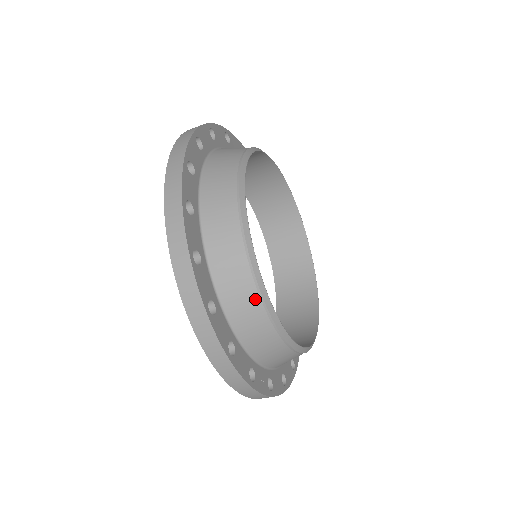
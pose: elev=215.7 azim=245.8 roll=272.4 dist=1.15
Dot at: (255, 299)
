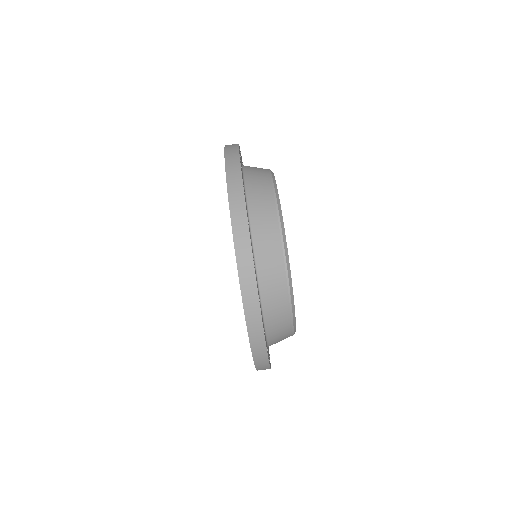
Dot at: (285, 296)
